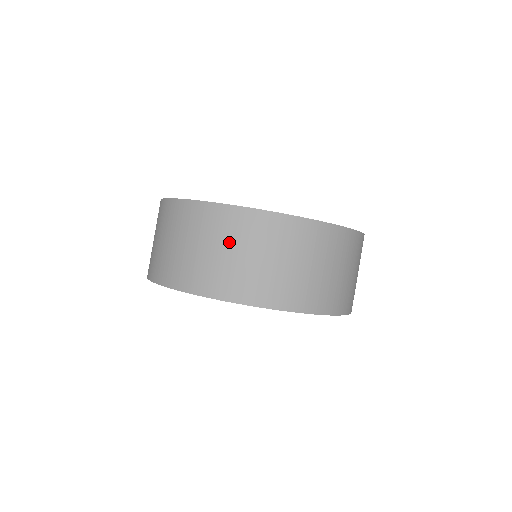
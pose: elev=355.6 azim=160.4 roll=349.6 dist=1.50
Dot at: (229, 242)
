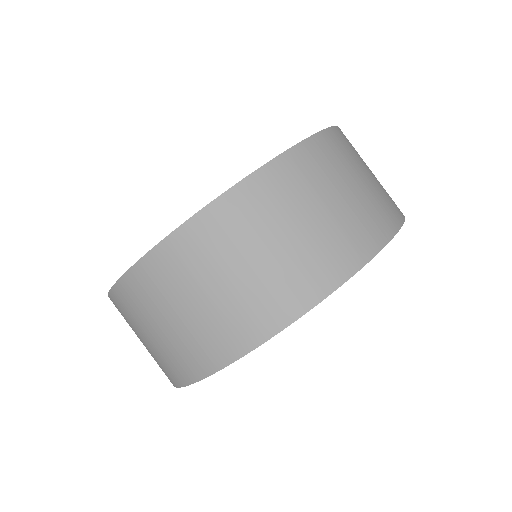
Dot at: occluded
